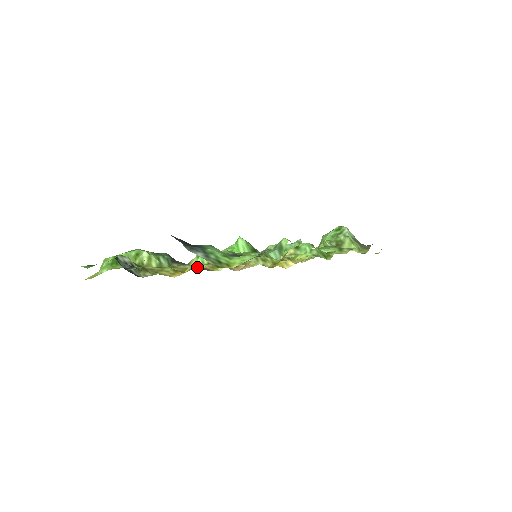
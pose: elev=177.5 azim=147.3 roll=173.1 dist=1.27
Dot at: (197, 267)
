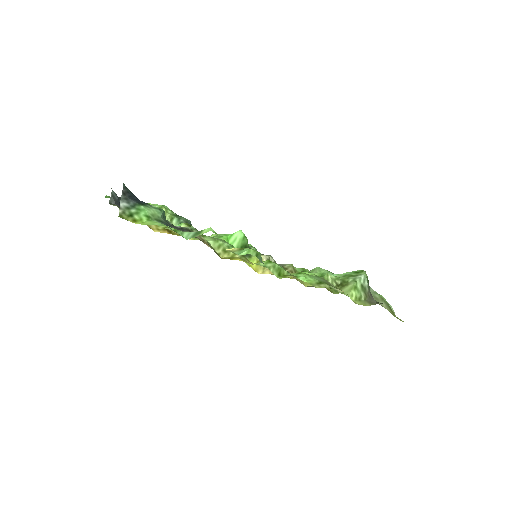
Dot at: occluded
